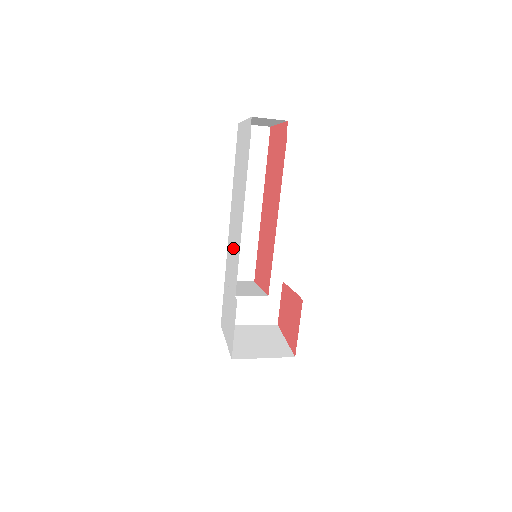
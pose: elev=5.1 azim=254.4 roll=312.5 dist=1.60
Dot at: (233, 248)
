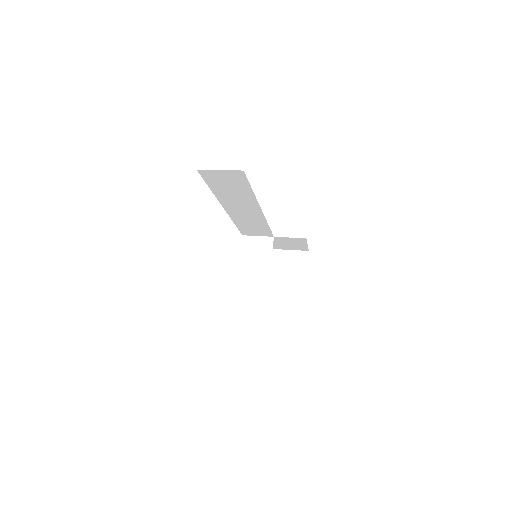
Dot at: occluded
